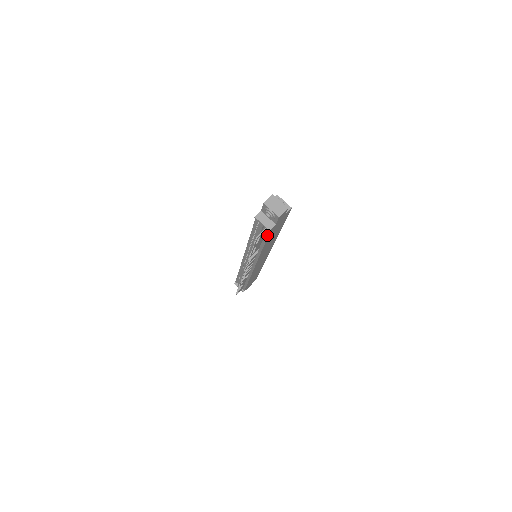
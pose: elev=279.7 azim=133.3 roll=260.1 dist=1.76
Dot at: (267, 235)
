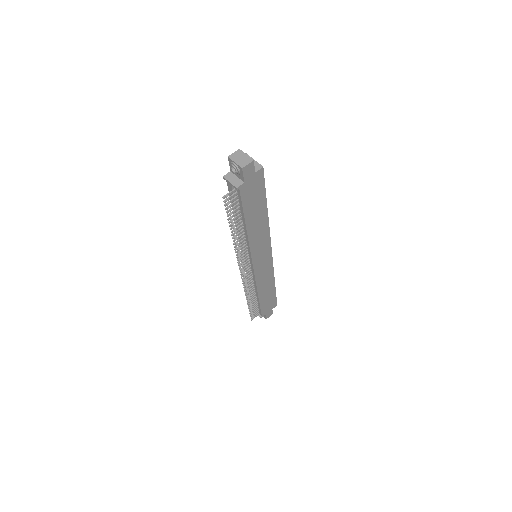
Dot at: (240, 201)
